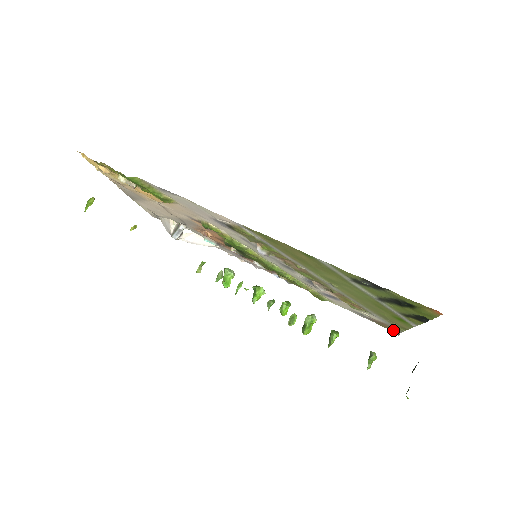
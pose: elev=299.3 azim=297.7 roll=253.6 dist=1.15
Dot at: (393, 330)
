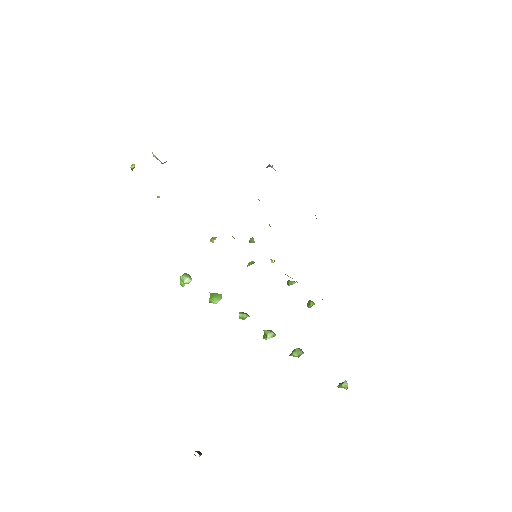
Dot at: occluded
